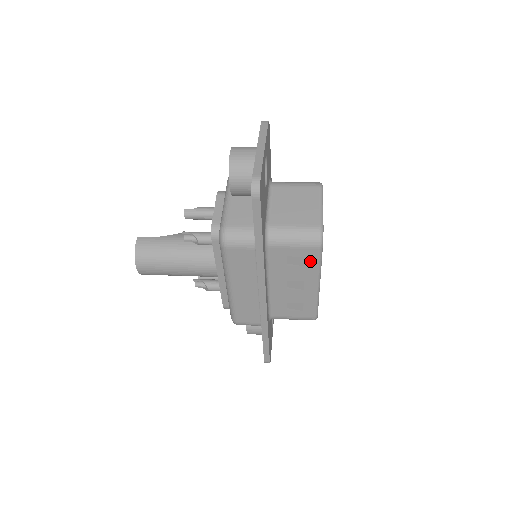
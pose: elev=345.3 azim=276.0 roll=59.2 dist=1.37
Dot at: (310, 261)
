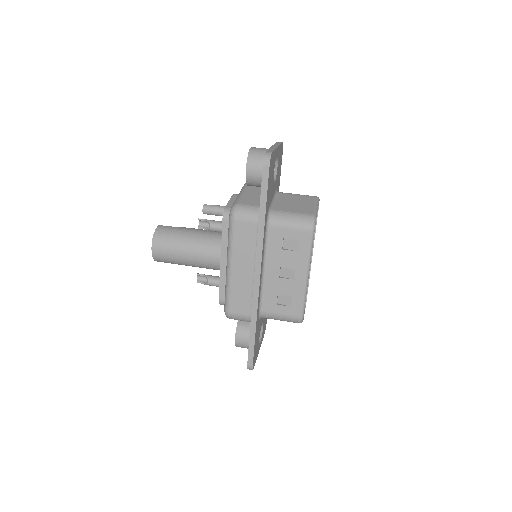
Dot at: (302, 246)
